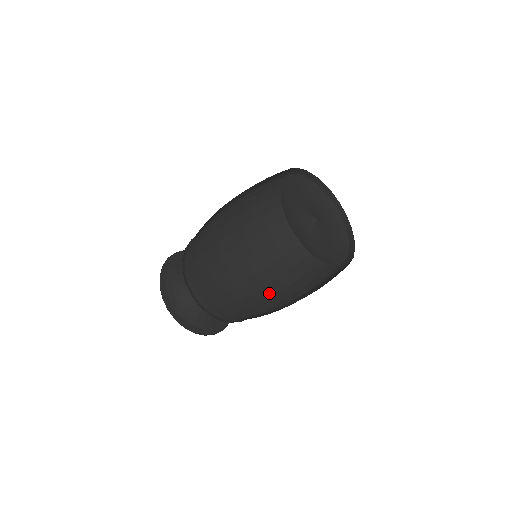
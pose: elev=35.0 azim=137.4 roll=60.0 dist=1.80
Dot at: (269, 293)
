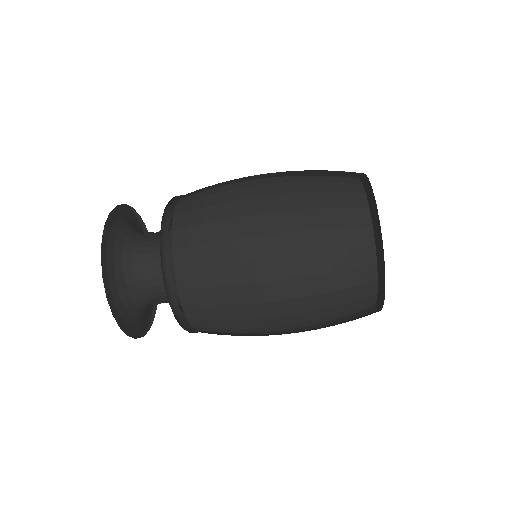
Dot at: (286, 270)
